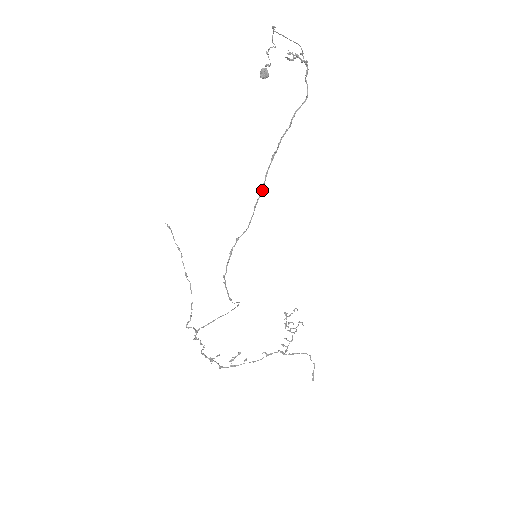
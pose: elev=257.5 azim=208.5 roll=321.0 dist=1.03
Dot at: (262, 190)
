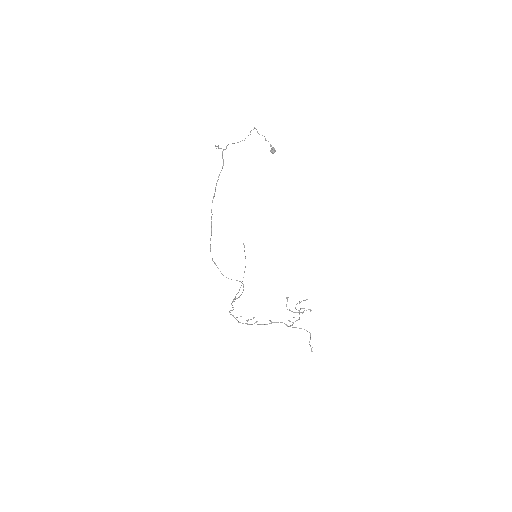
Dot at: occluded
